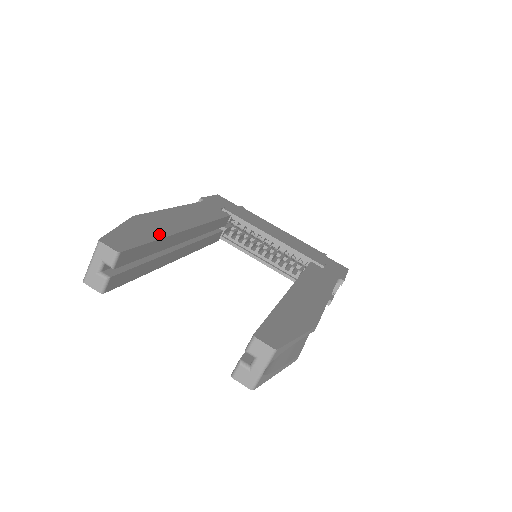
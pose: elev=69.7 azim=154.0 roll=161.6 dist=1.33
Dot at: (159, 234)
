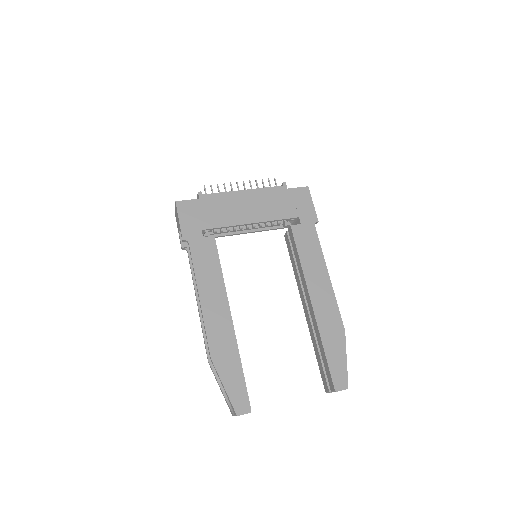
Dot at: (236, 358)
